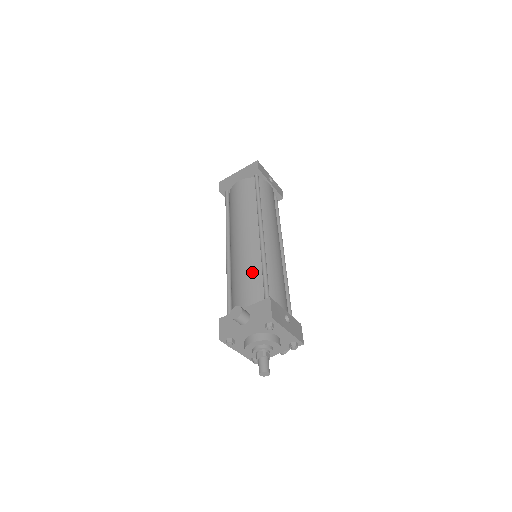
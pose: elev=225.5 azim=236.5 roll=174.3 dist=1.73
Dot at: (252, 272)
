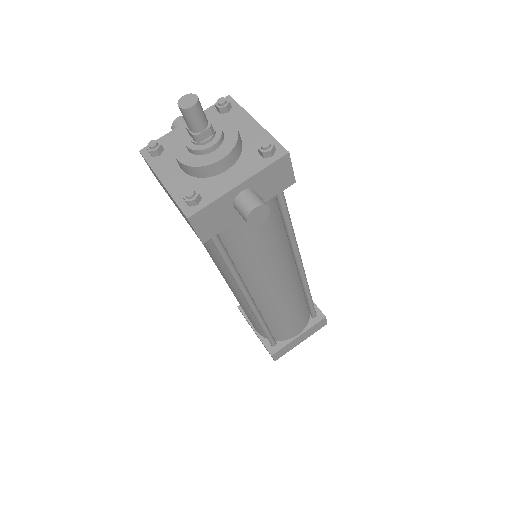
Dot at: occluded
